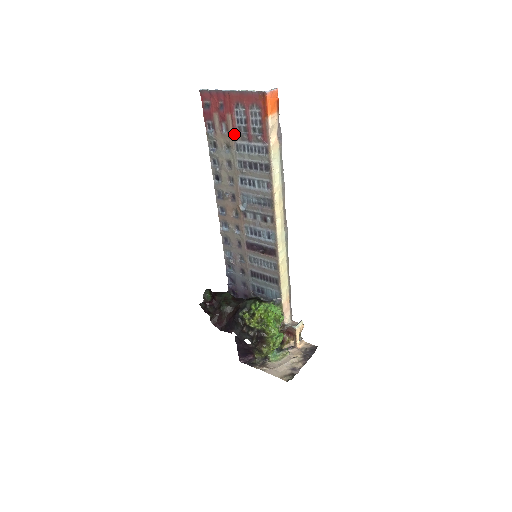
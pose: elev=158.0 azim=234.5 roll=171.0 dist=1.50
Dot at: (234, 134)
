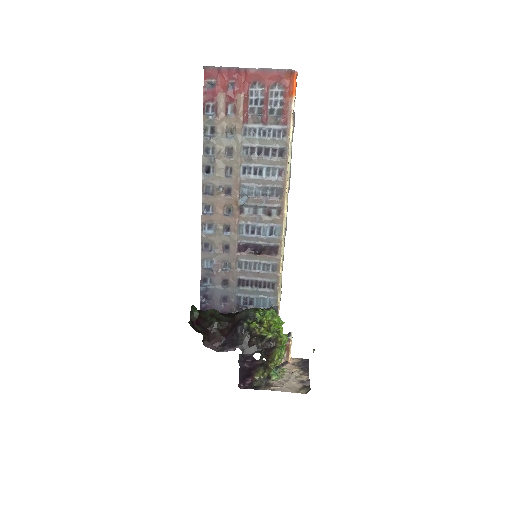
Dot at: (245, 116)
